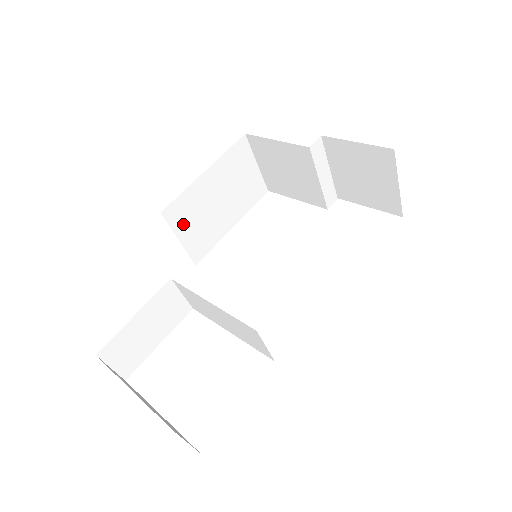
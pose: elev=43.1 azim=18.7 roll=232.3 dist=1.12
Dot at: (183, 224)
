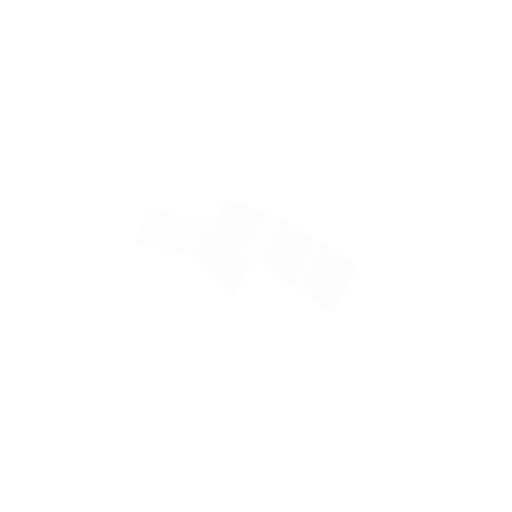
Dot at: (223, 219)
